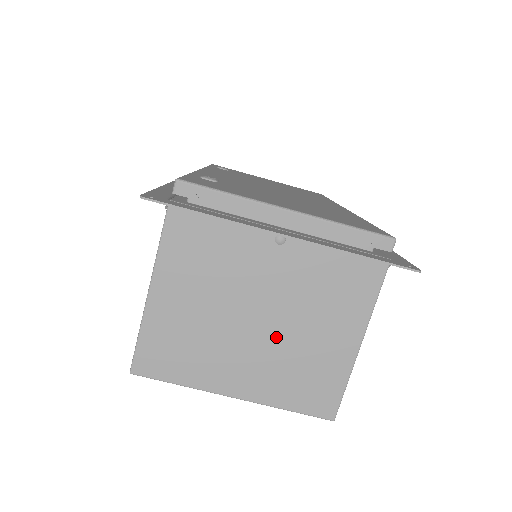
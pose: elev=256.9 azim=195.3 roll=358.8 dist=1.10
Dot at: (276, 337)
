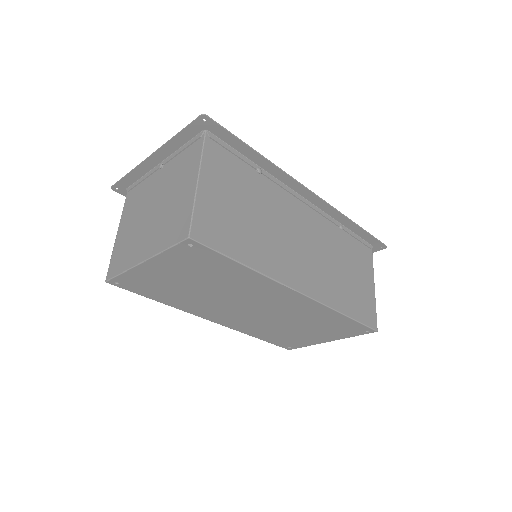
Dot at: (160, 211)
